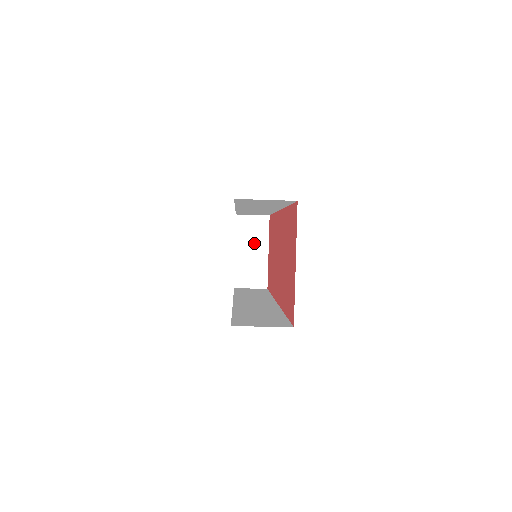
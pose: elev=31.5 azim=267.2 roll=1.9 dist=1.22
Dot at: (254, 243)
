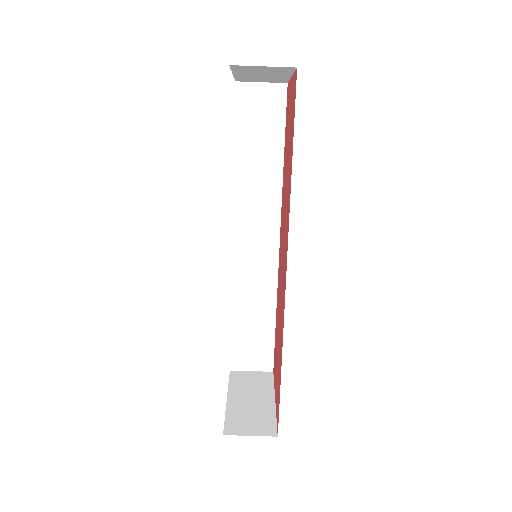
Dot at: (254, 392)
